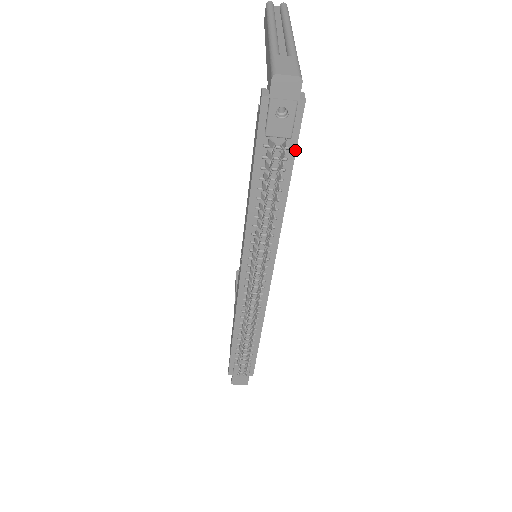
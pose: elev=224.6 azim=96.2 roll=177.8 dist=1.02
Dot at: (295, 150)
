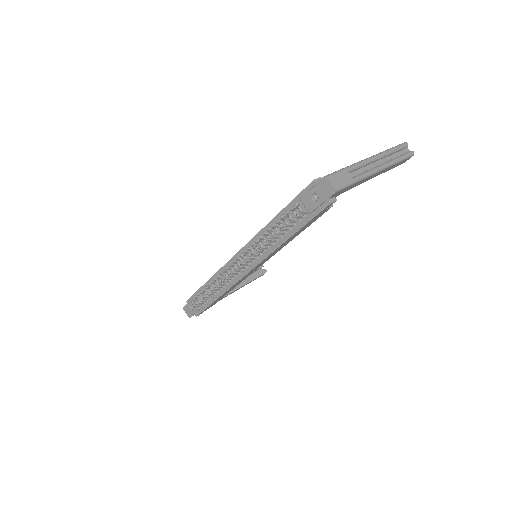
Dot at: (308, 221)
